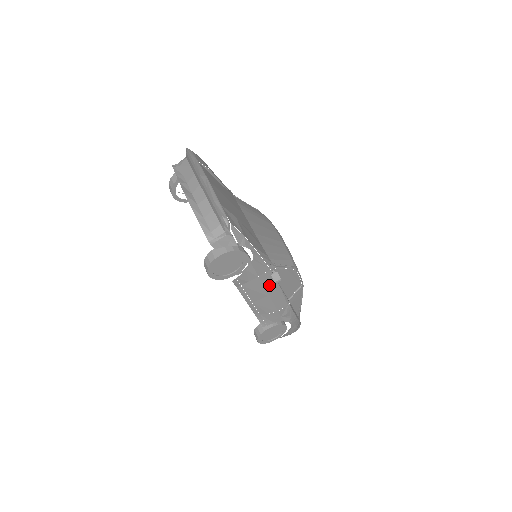
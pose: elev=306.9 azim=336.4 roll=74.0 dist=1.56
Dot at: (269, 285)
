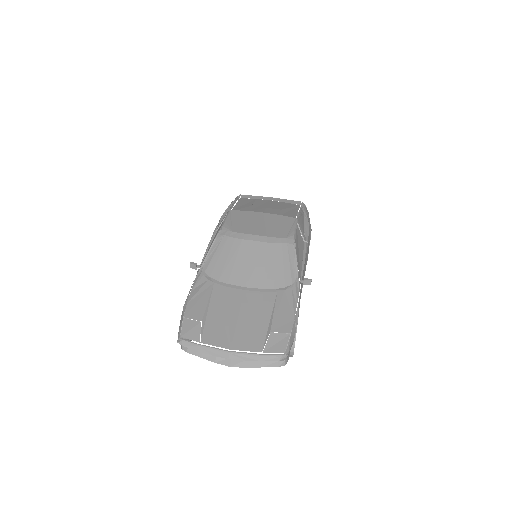
Dot at: (303, 279)
